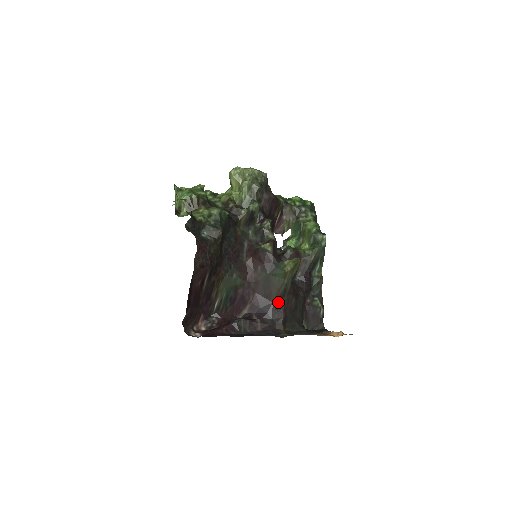
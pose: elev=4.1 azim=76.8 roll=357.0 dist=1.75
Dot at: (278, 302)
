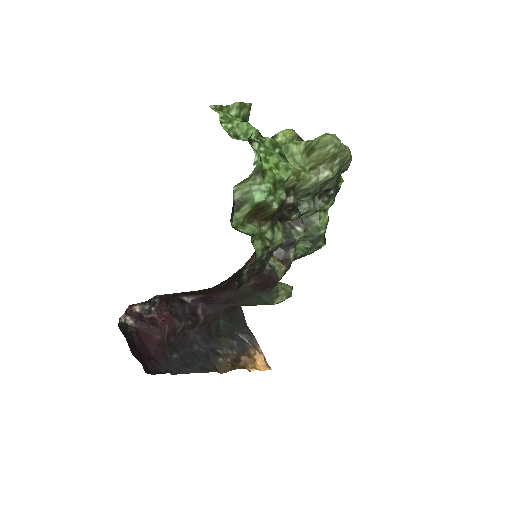
Dot at: (234, 306)
